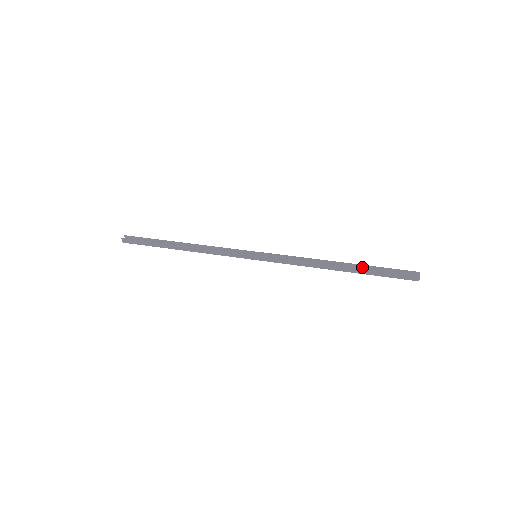
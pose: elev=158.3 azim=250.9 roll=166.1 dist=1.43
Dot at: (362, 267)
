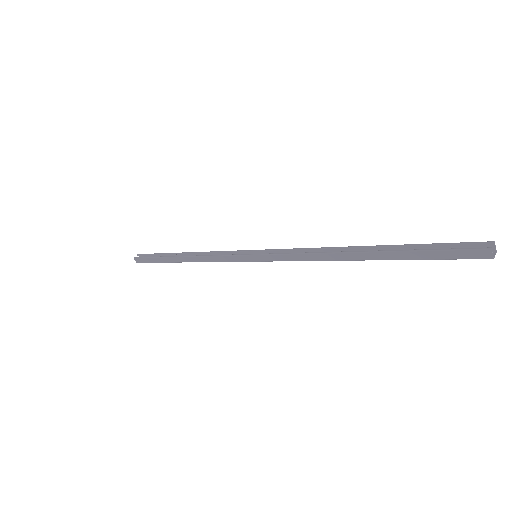
Dot at: (394, 249)
